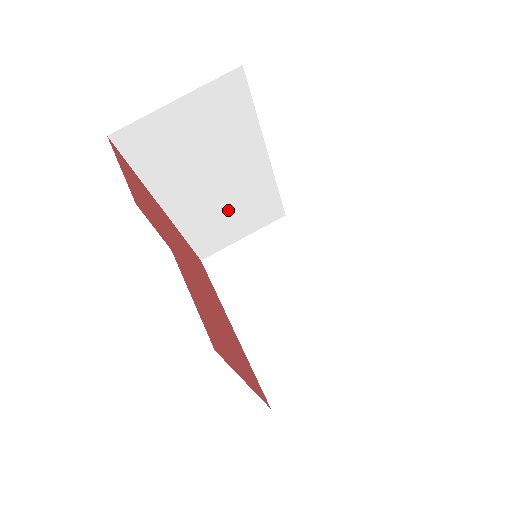
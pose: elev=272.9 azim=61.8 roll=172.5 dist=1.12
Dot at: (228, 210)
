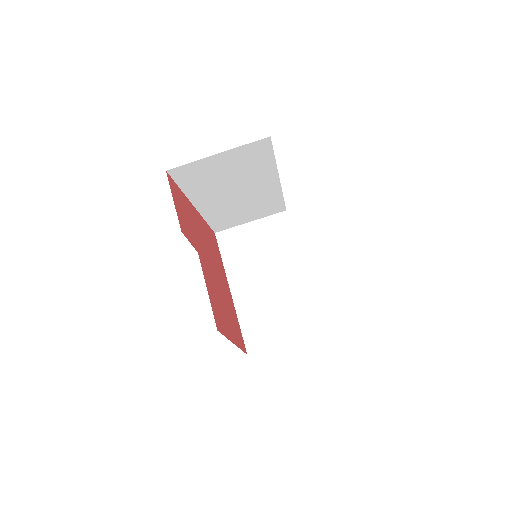
Dot at: (242, 207)
